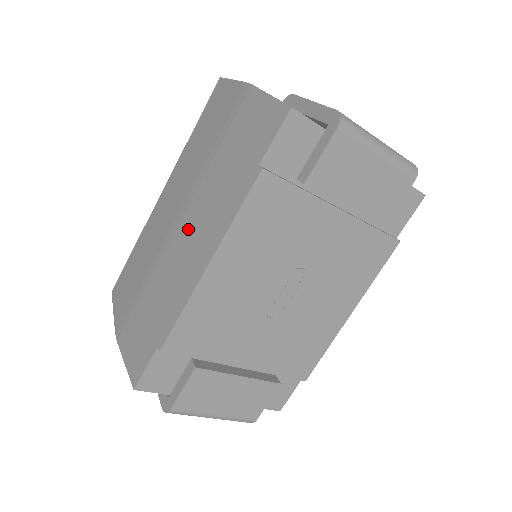
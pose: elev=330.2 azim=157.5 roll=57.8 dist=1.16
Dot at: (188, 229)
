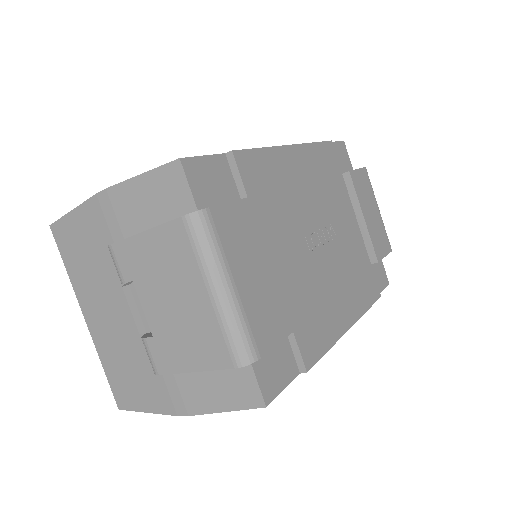
Dot at: occluded
